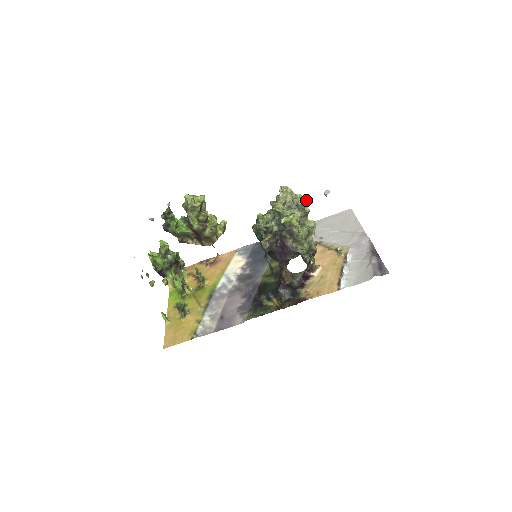
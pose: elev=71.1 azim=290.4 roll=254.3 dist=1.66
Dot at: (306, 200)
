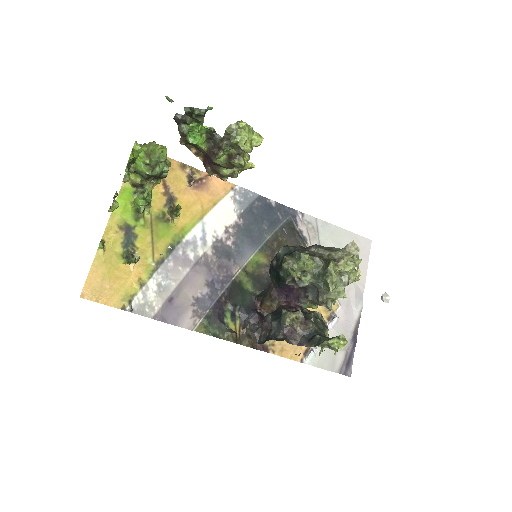
Dot at: occluded
